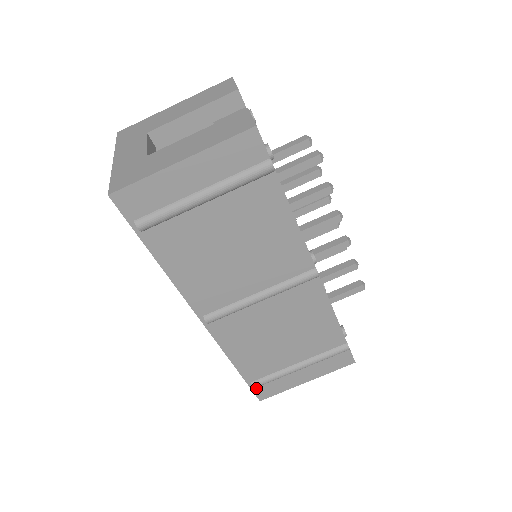
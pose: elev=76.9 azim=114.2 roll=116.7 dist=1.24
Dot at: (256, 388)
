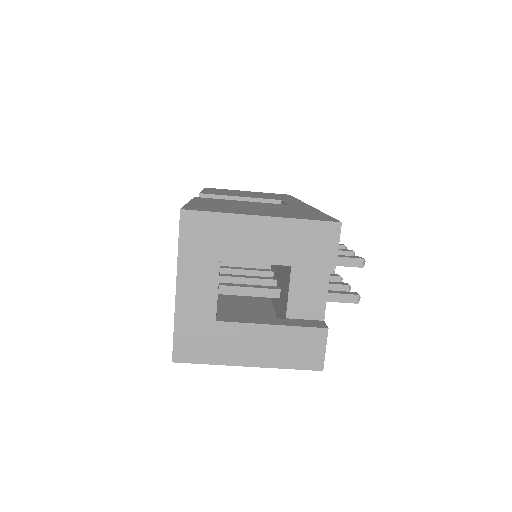
Dot at: occluded
